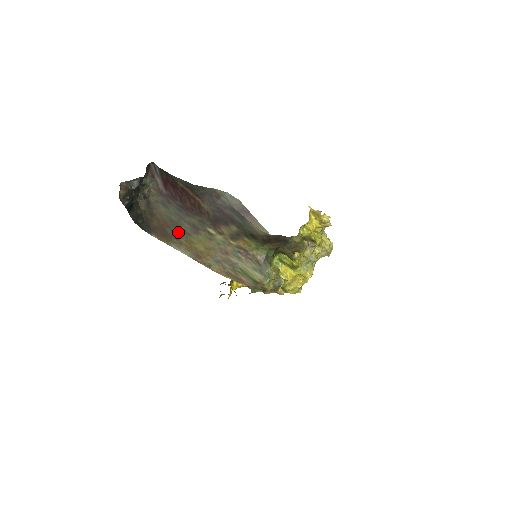
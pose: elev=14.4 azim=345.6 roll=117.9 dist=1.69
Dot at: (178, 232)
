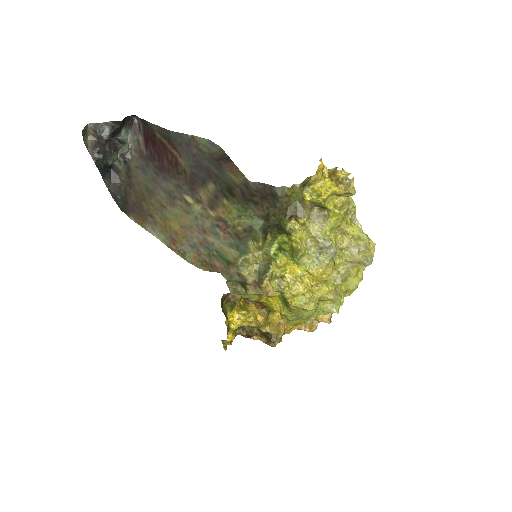
Dot at: (153, 205)
